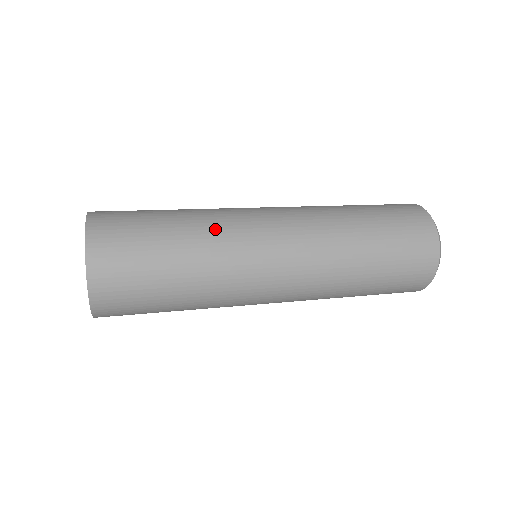
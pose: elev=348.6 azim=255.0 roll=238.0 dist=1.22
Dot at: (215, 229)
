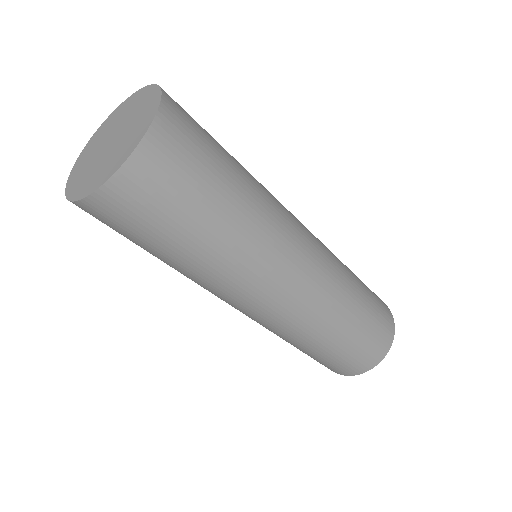
Dot at: (264, 188)
